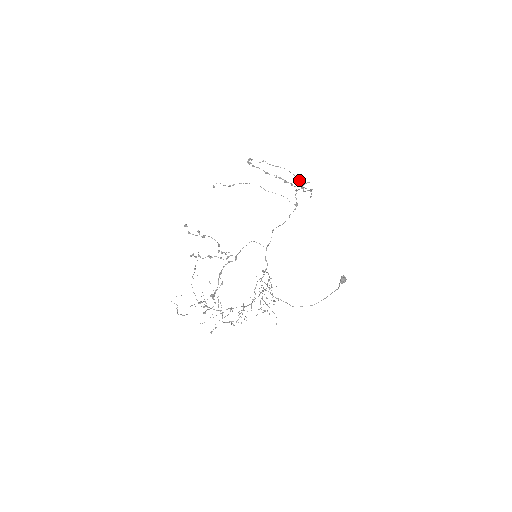
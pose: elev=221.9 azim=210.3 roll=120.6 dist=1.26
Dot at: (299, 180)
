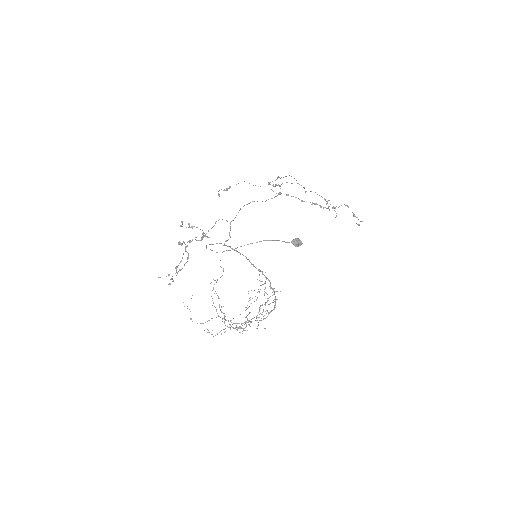
Dot at: (296, 180)
